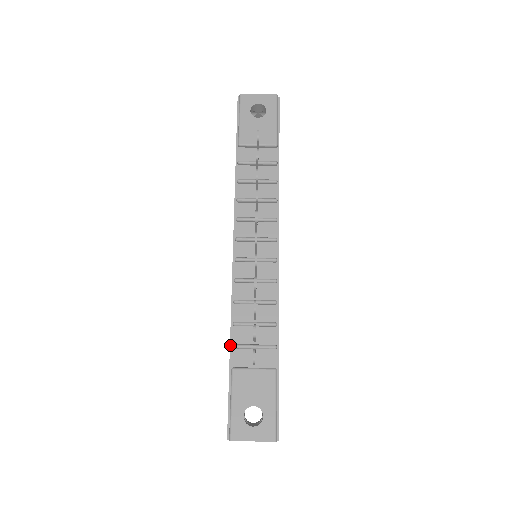
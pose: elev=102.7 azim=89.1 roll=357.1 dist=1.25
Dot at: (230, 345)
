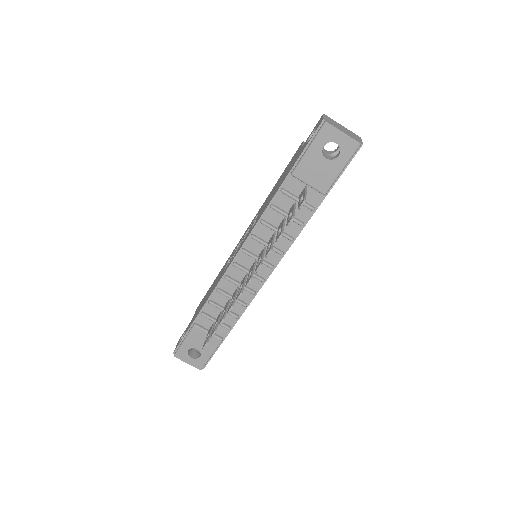
Dot at: (200, 311)
